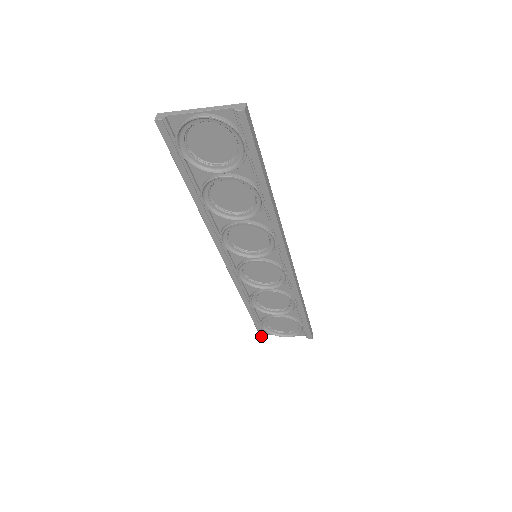
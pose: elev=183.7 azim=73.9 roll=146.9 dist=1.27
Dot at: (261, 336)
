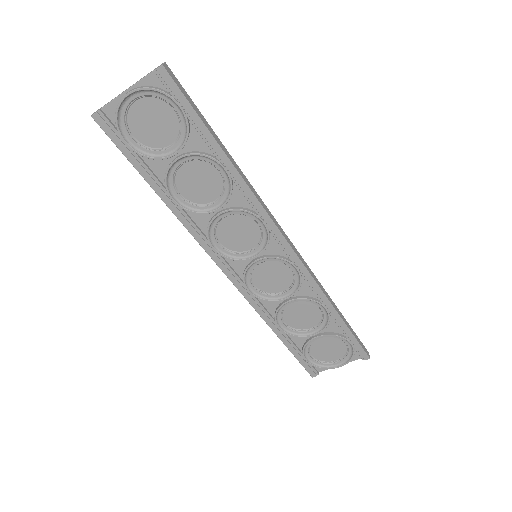
Dot at: (312, 376)
